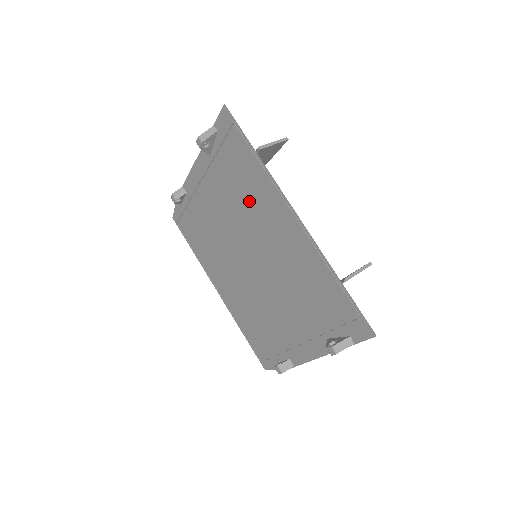
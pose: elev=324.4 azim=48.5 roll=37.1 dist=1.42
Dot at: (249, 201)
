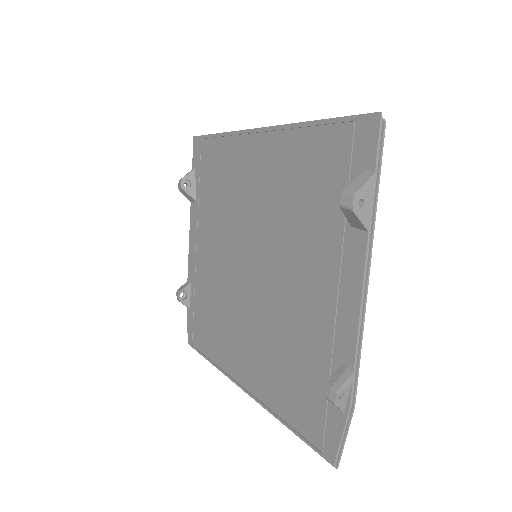
Dot at: (228, 190)
